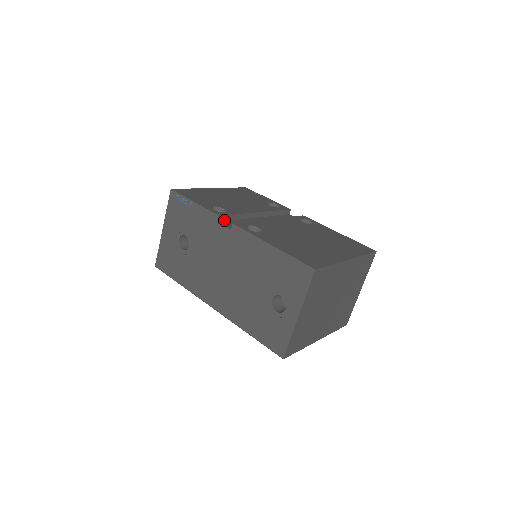
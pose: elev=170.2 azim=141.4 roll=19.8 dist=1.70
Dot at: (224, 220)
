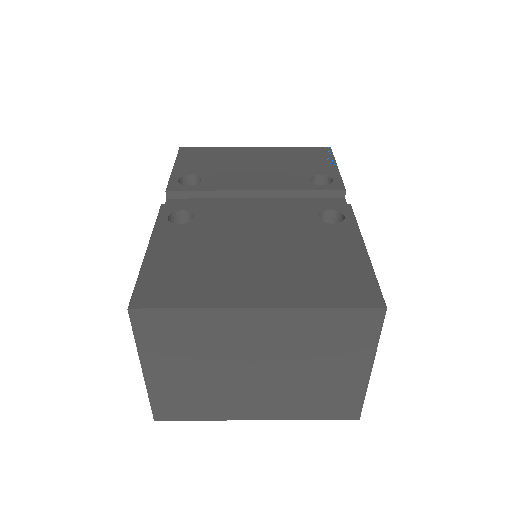
Dot at: (180, 197)
